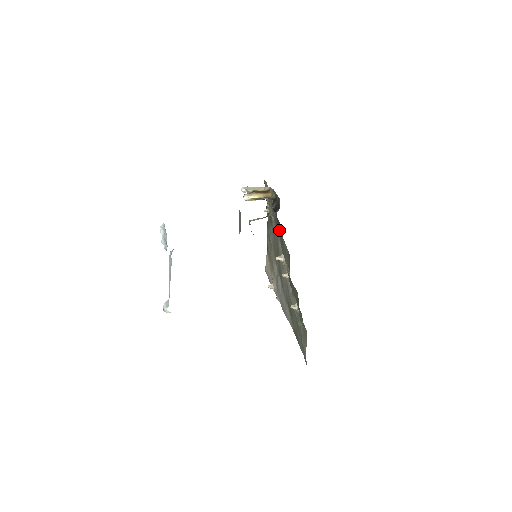
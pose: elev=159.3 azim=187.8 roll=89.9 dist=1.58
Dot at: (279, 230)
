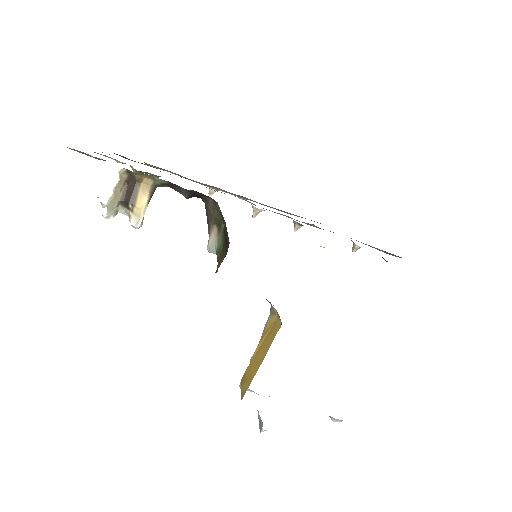
Dot at: occluded
